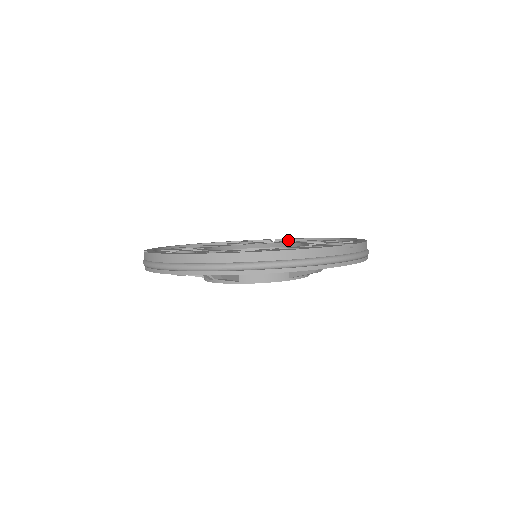
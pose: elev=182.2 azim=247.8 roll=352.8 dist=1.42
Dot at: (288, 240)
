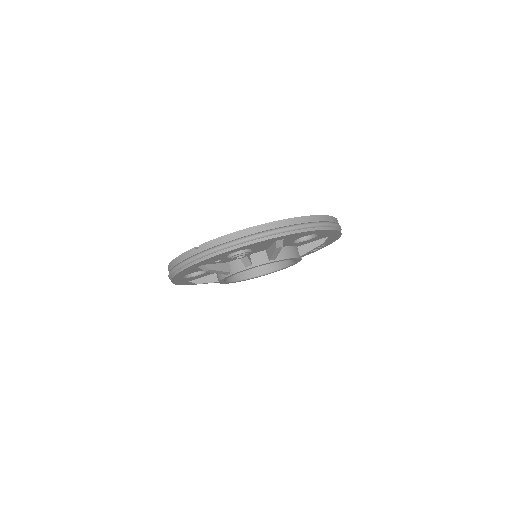
Dot at: occluded
